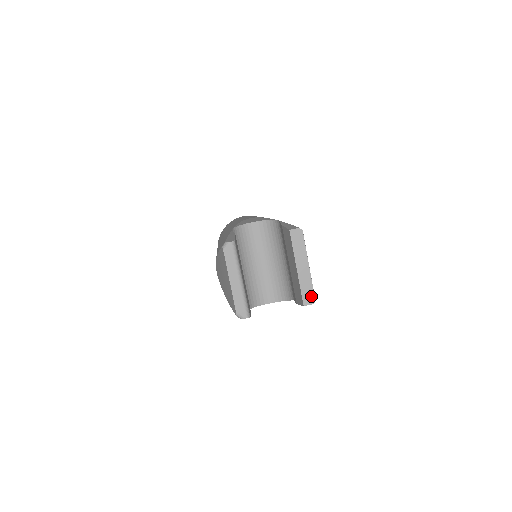
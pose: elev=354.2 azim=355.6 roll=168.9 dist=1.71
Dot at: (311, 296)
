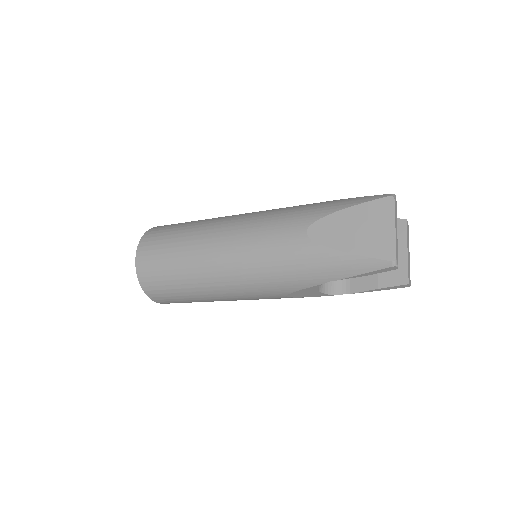
Dot at: occluded
